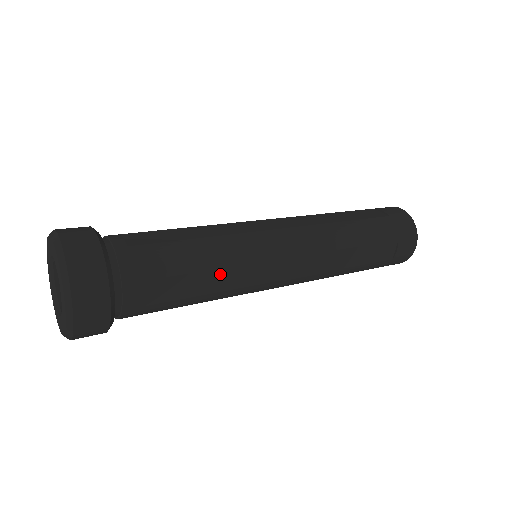
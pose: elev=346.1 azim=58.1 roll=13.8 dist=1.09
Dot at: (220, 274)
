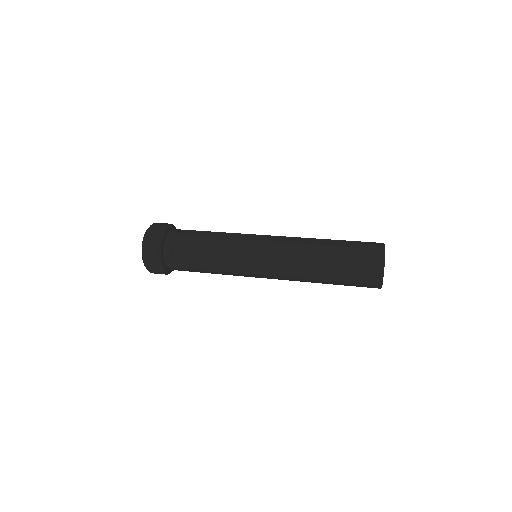
Dot at: (216, 258)
